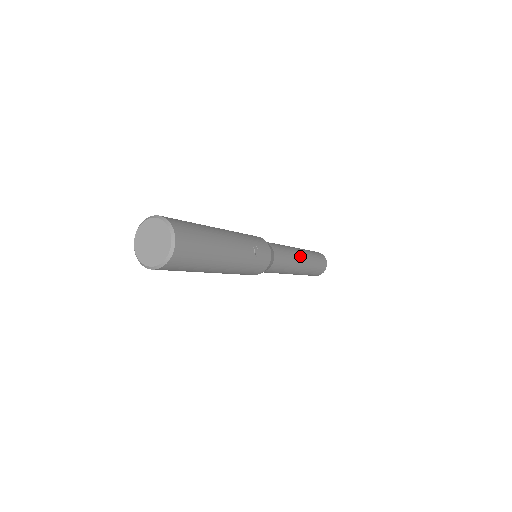
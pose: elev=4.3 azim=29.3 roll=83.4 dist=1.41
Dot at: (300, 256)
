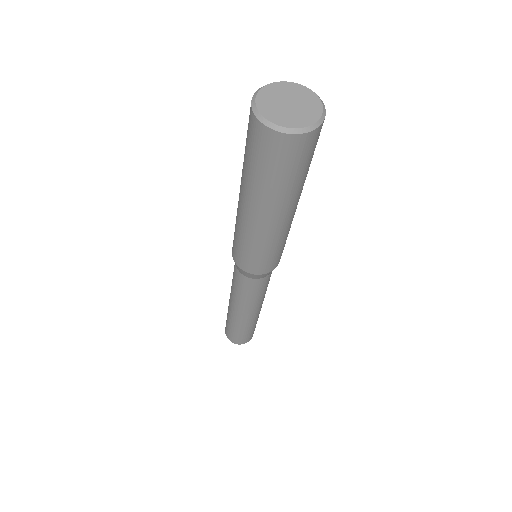
Dot at: occluded
